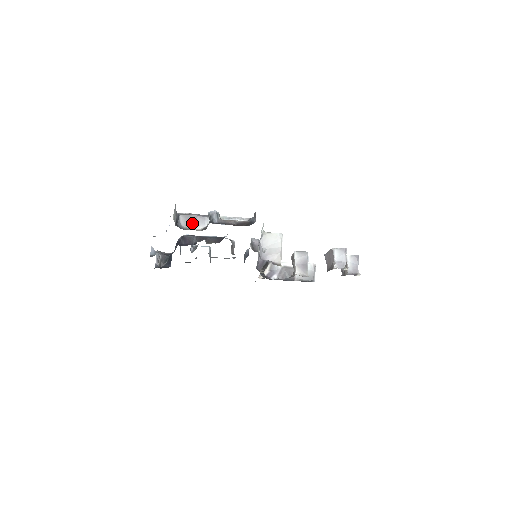
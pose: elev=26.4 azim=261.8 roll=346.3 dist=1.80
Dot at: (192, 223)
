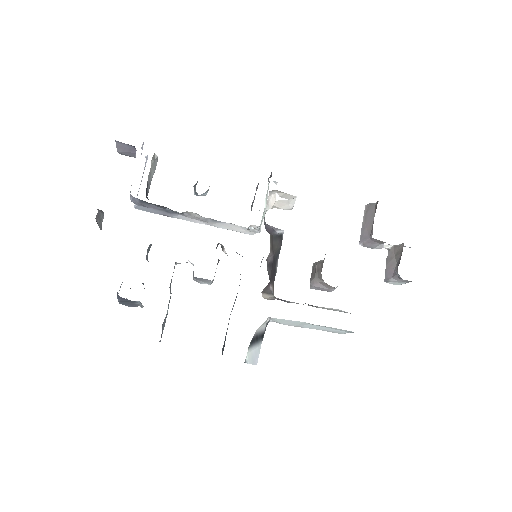
Dot at: occluded
